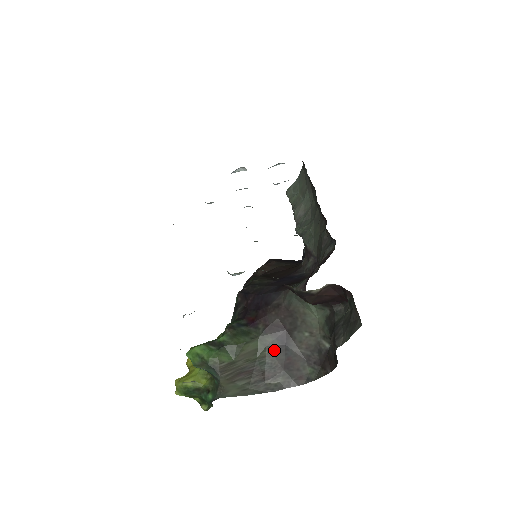
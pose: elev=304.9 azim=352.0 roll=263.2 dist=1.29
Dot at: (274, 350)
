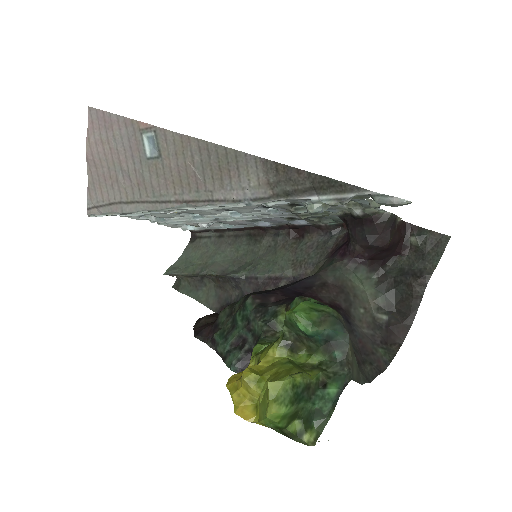
Dot at: (347, 329)
